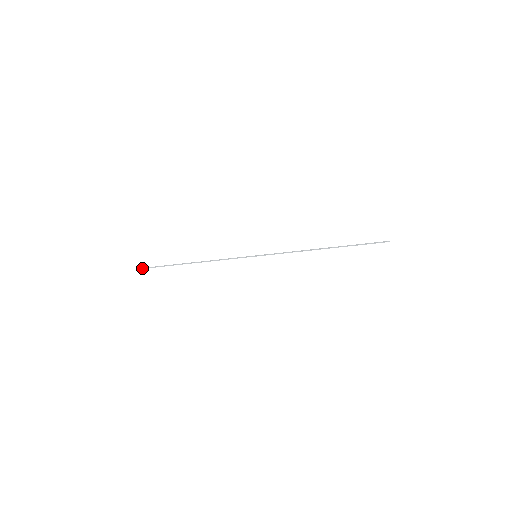
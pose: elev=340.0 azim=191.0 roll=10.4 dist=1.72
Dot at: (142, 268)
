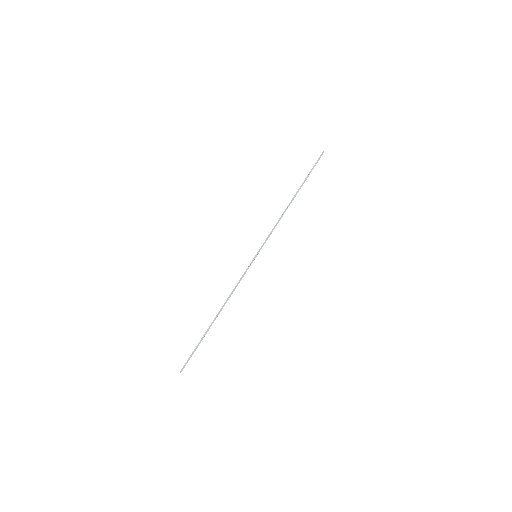
Dot at: (182, 370)
